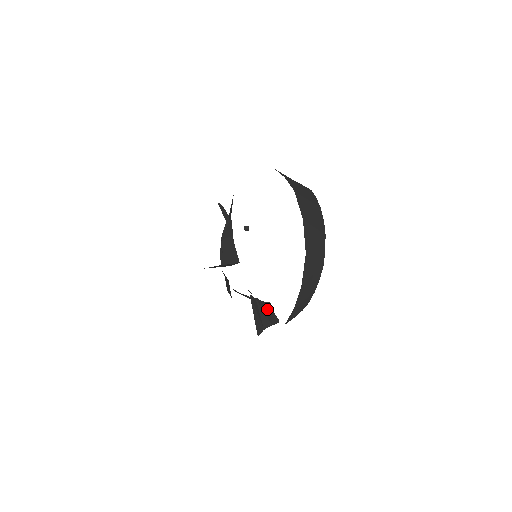
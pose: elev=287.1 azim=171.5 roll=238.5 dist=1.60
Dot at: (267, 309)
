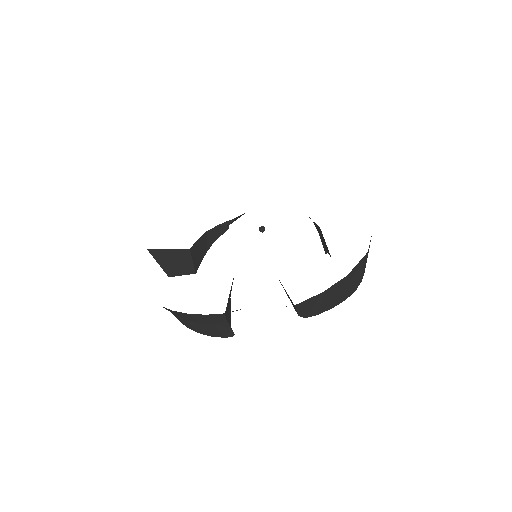
Dot at: occluded
